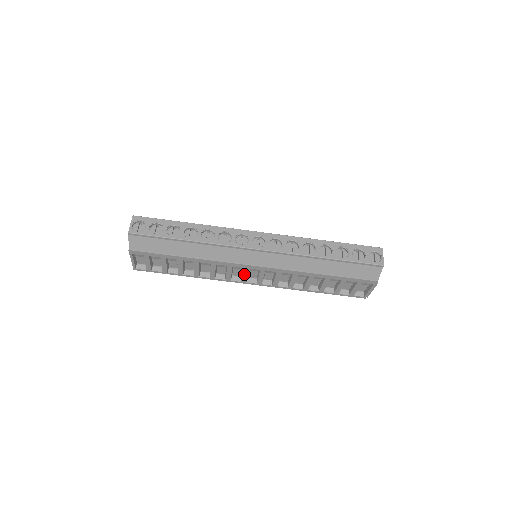
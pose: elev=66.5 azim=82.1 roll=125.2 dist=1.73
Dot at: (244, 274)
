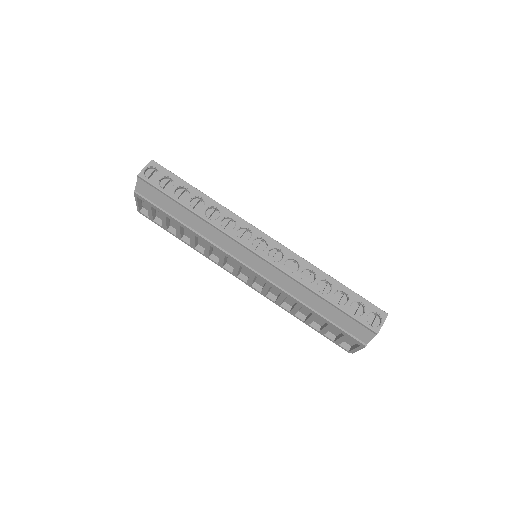
Dot at: (235, 268)
